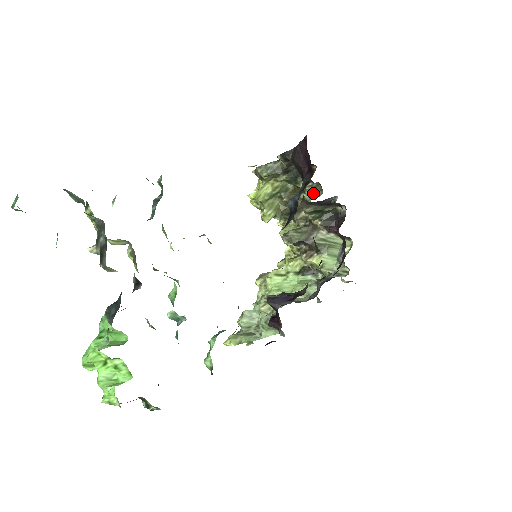
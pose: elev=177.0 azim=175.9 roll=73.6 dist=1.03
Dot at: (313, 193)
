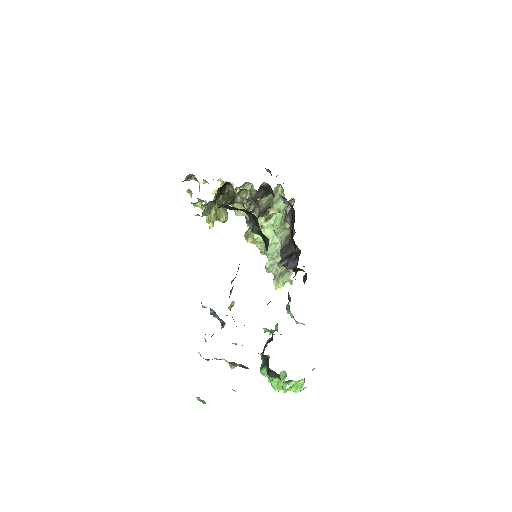
Dot at: (241, 193)
